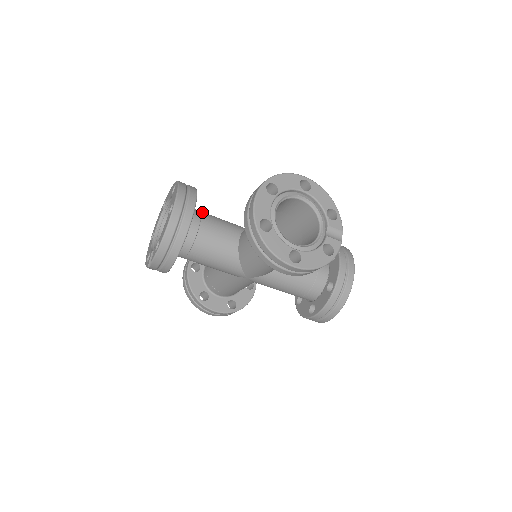
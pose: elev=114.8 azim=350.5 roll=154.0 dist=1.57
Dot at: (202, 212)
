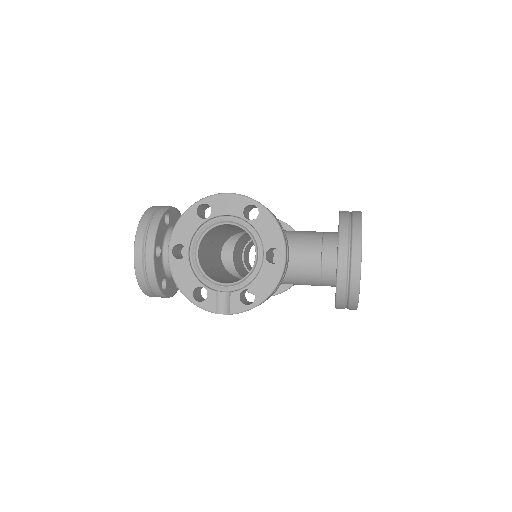
Dot at: occluded
